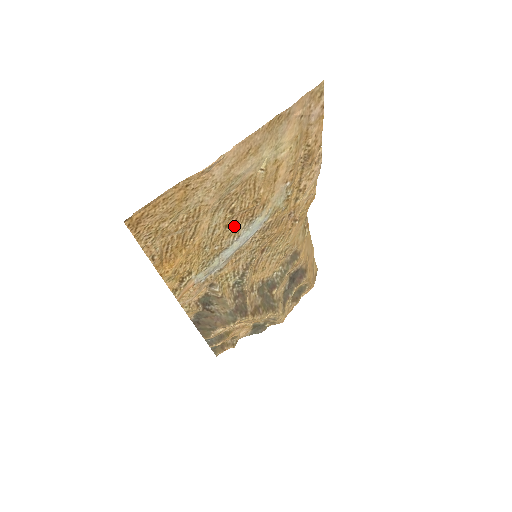
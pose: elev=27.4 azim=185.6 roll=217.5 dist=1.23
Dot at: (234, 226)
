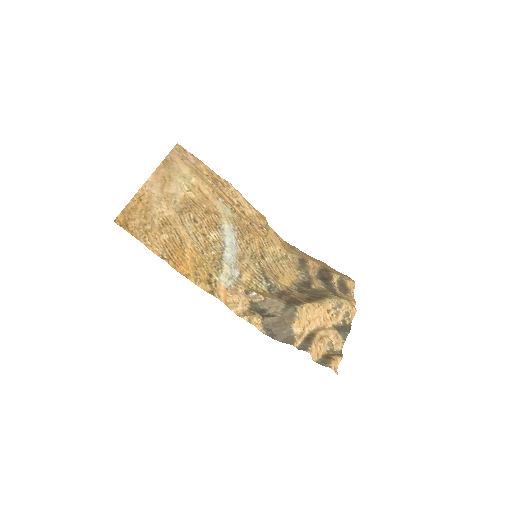
Dot at: (210, 234)
